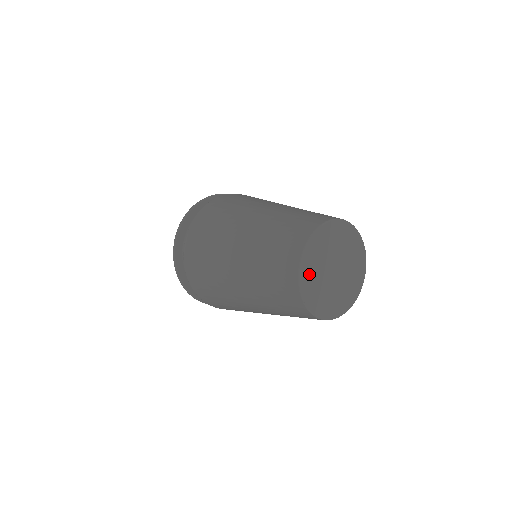
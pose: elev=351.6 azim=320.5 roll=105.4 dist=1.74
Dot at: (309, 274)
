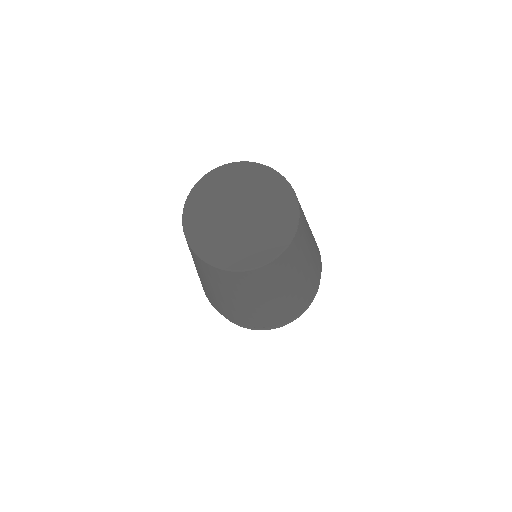
Dot at: (199, 207)
